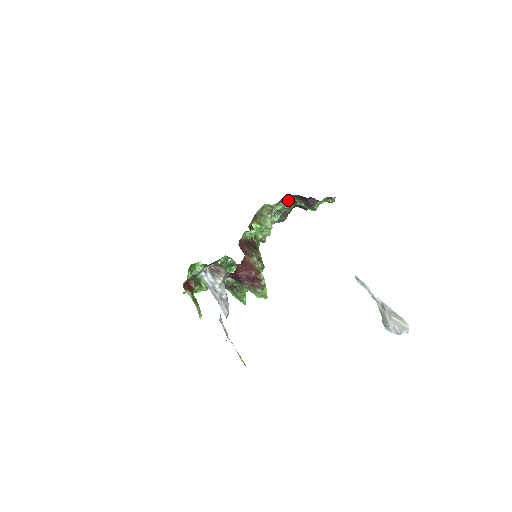
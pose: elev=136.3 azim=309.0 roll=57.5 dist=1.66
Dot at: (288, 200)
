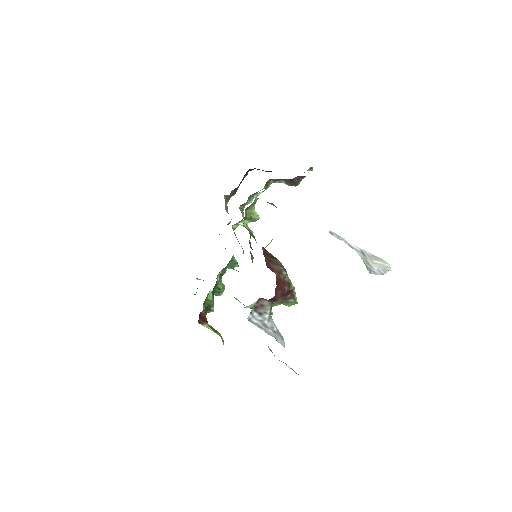
Dot at: occluded
